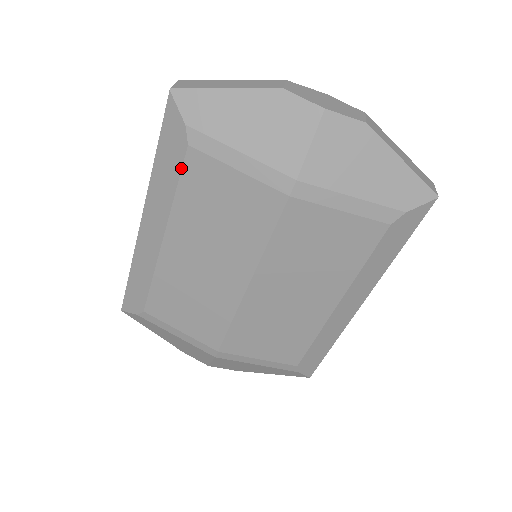
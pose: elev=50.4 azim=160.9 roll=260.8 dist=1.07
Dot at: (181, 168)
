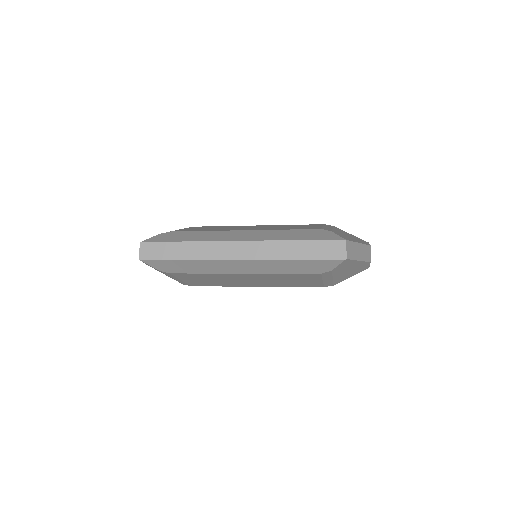
Dot at: (304, 273)
